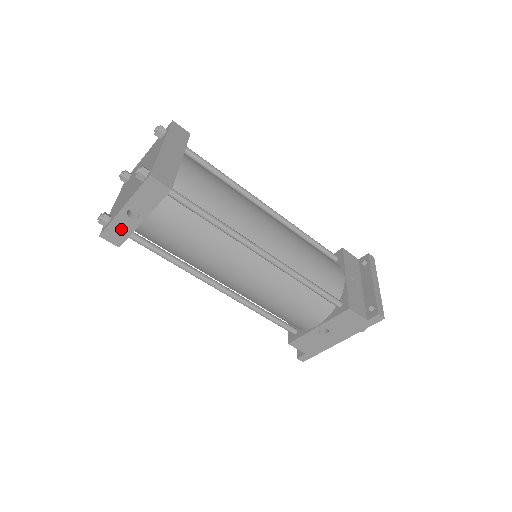
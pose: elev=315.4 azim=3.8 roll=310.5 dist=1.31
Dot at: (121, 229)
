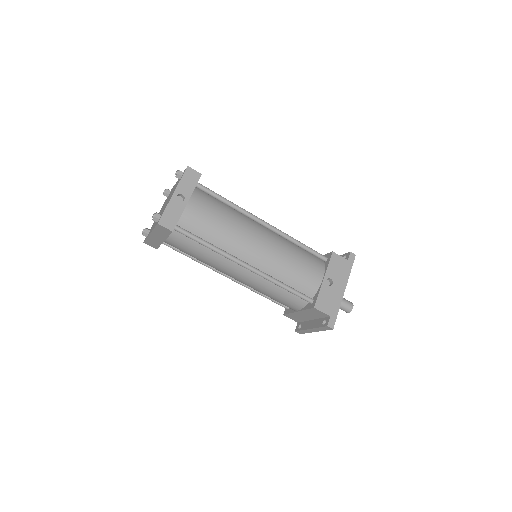
Dot at: (173, 213)
